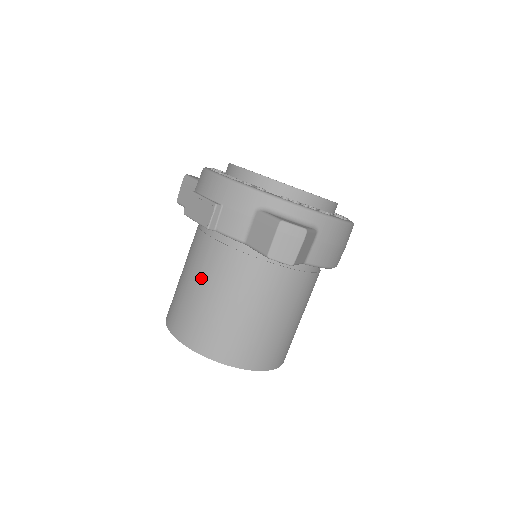
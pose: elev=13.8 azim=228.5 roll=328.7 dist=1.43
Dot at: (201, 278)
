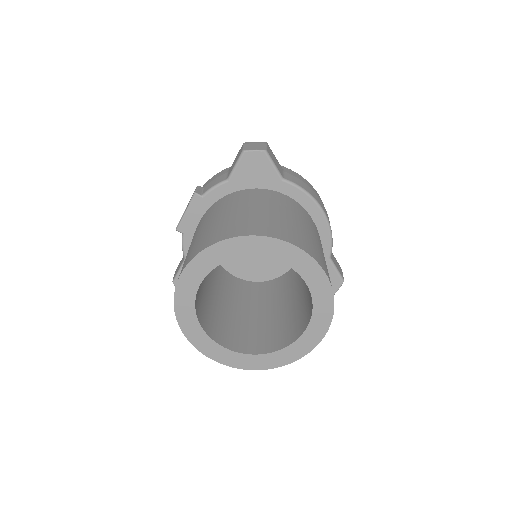
Dot at: (200, 228)
